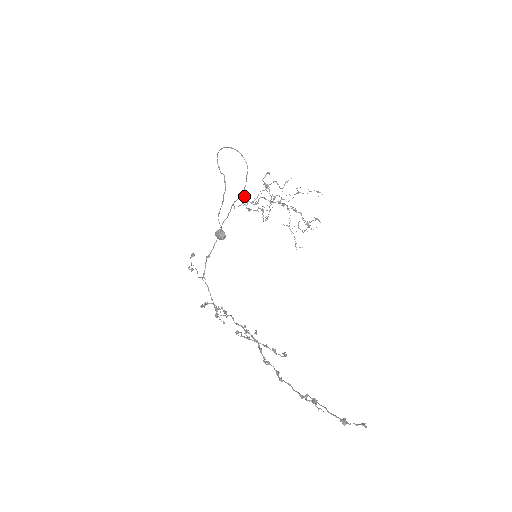
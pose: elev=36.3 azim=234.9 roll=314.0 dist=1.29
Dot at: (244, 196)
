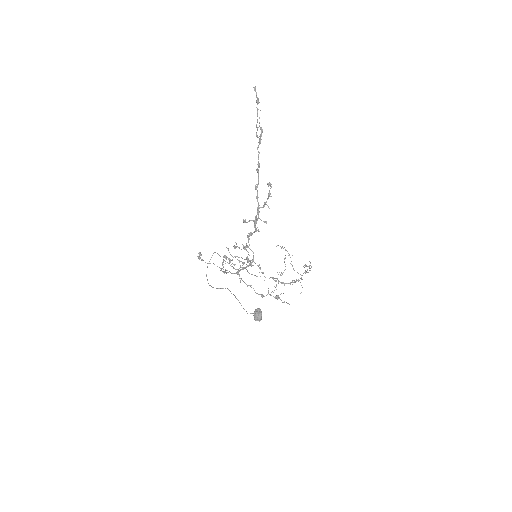
Dot at: occluded
